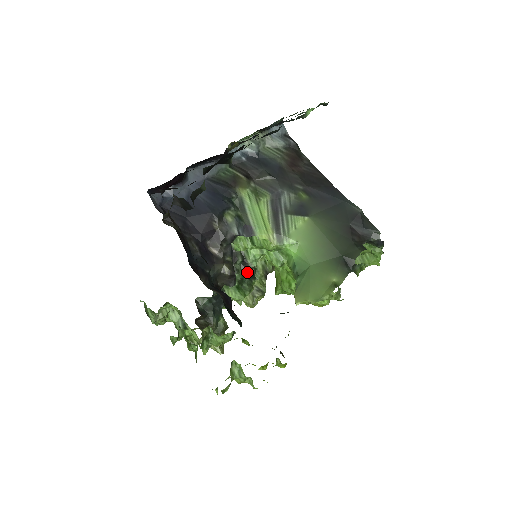
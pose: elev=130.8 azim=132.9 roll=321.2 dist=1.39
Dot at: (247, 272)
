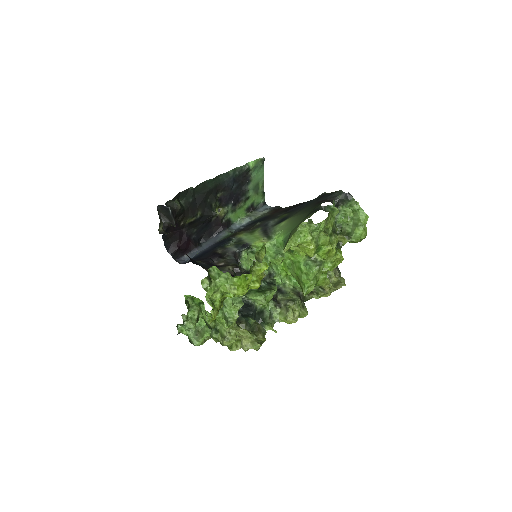
Dot at: (262, 279)
